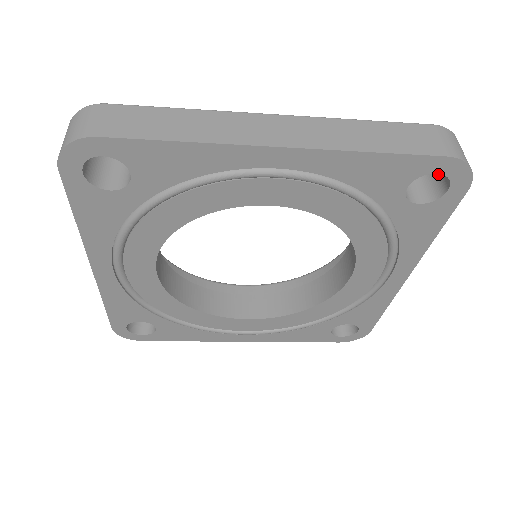
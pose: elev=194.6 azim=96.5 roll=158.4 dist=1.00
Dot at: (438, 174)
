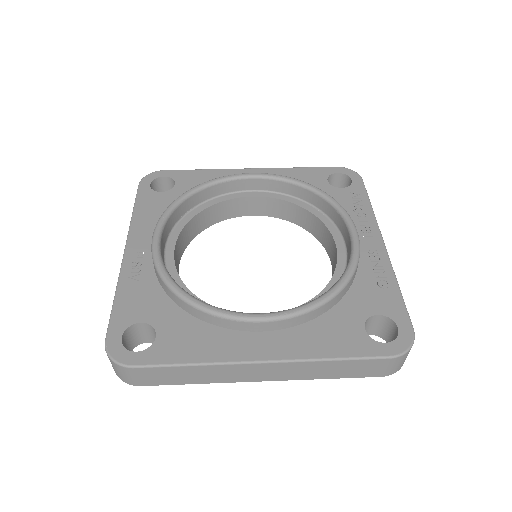
Dot at: (393, 335)
